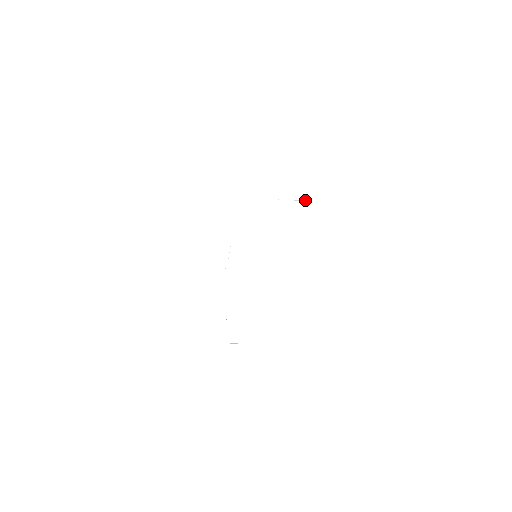
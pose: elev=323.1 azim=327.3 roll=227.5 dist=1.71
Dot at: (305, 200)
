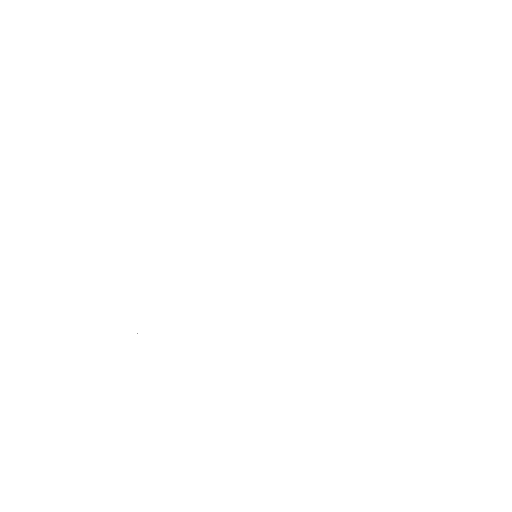
Dot at: occluded
